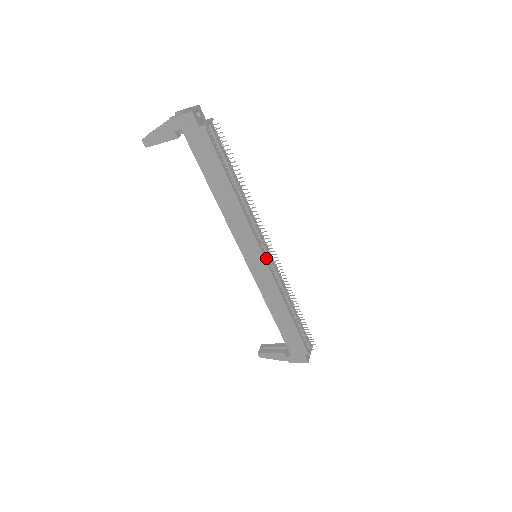
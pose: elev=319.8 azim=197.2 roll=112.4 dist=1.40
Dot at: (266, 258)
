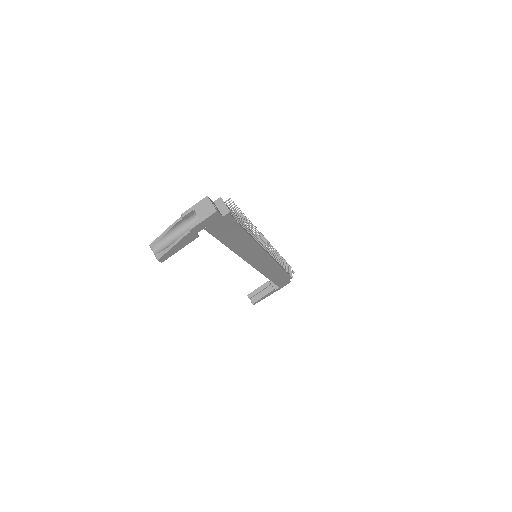
Dot at: (268, 253)
